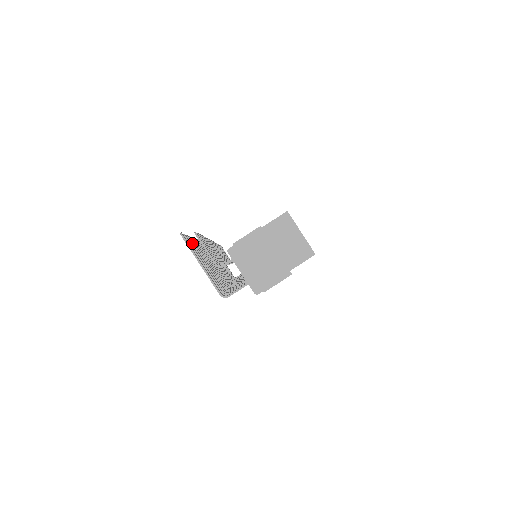
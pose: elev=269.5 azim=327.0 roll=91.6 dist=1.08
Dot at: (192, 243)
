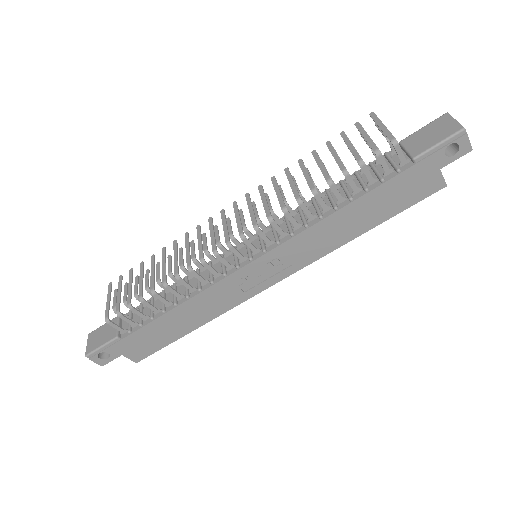
Dot at: (346, 135)
